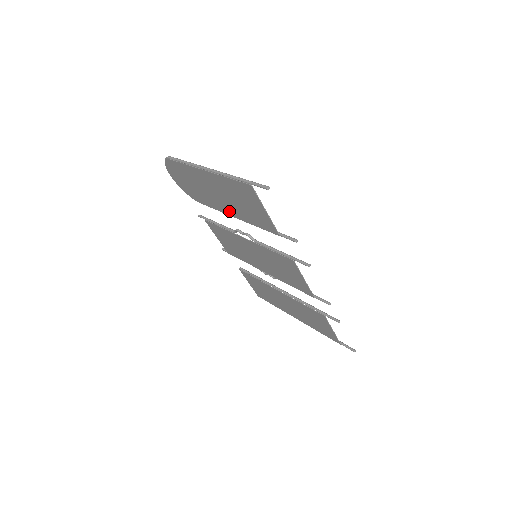
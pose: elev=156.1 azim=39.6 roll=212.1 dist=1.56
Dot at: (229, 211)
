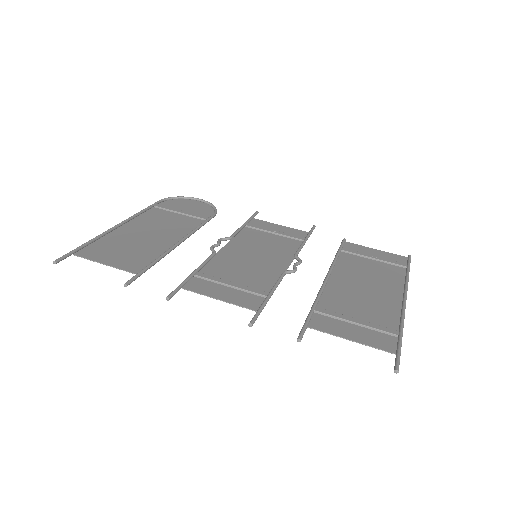
Dot at: (177, 238)
